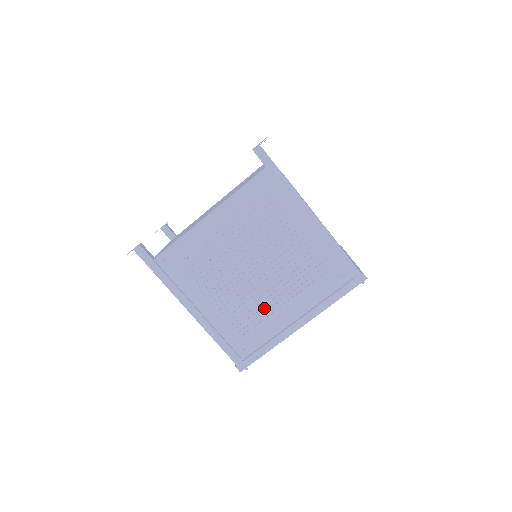
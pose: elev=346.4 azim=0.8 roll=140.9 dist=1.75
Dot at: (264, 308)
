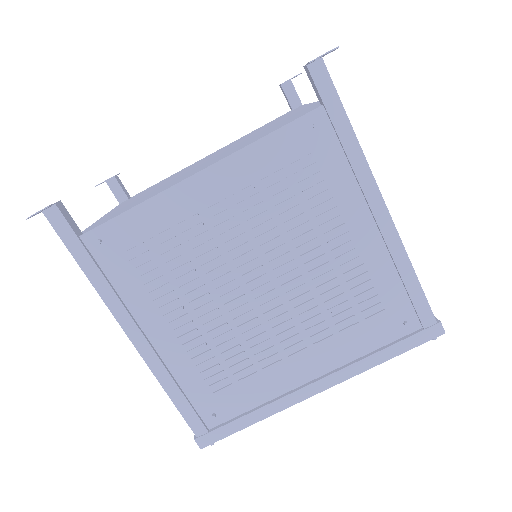
Dot at: (263, 353)
